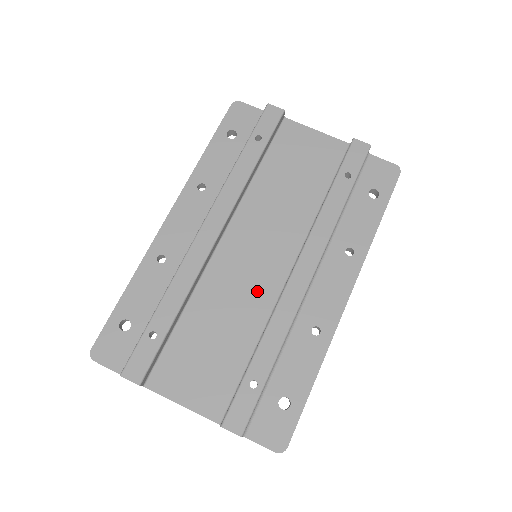
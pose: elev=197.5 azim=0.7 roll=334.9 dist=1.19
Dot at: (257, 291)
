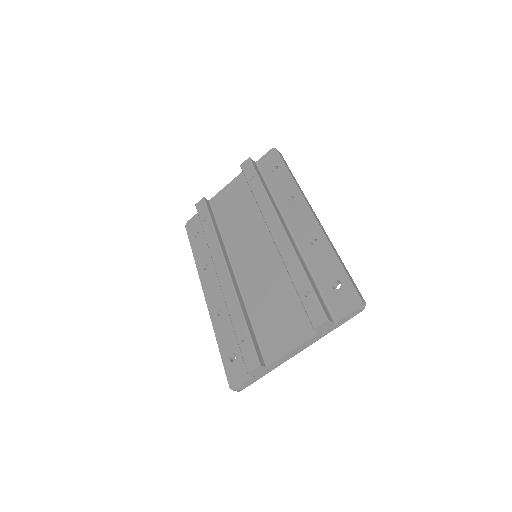
Dot at: (270, 265)
